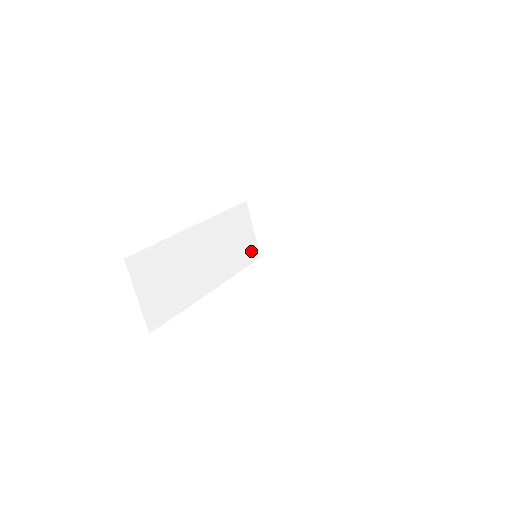
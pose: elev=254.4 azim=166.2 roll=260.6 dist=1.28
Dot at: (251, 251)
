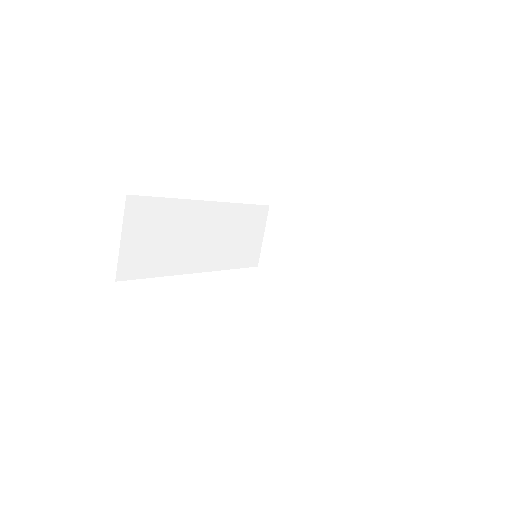
Dot at: (252, 255)
